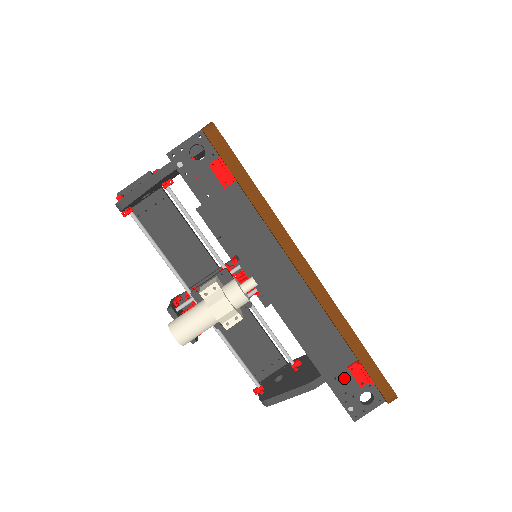
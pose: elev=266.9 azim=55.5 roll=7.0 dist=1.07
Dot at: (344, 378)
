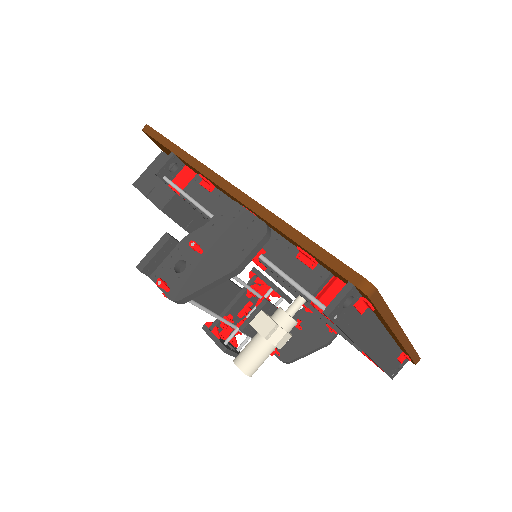
Dot at: (394, 364)
